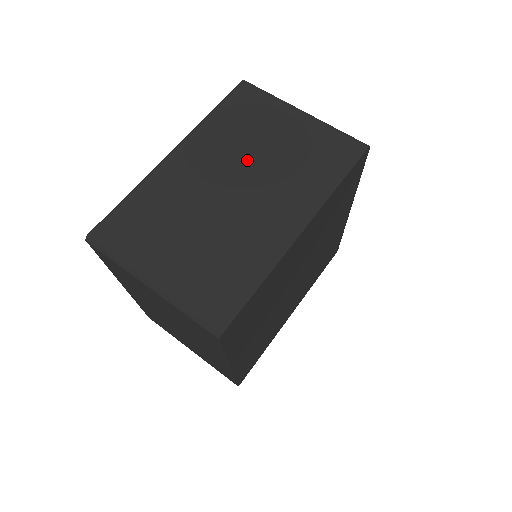
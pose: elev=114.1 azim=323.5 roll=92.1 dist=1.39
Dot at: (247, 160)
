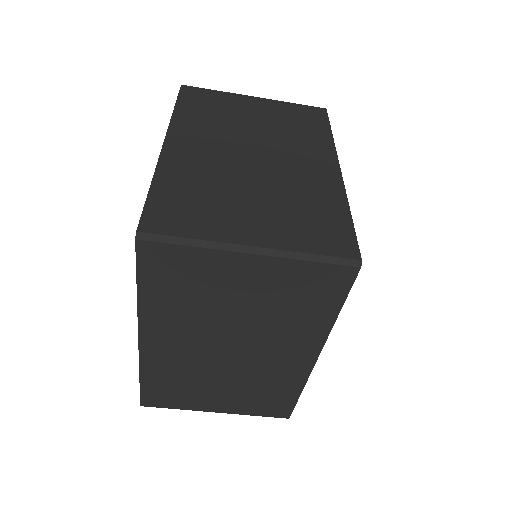
Dot at: (244, 134)
